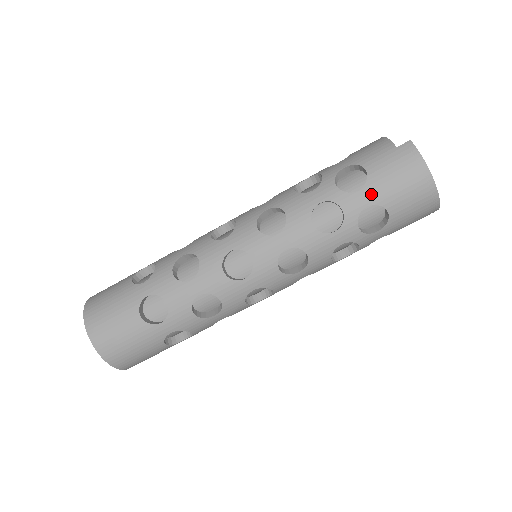
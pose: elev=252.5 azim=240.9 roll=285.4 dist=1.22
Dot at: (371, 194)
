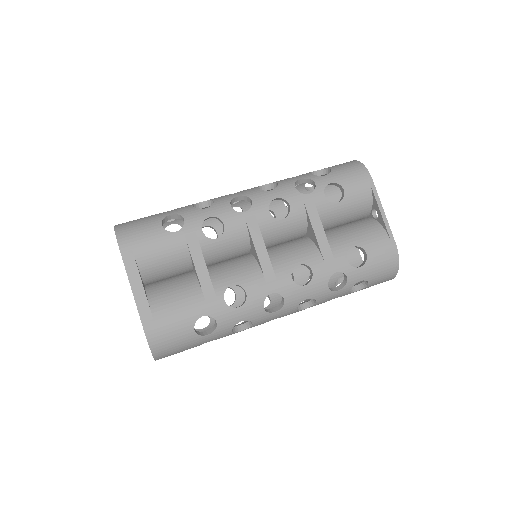
Dot at: occluded
